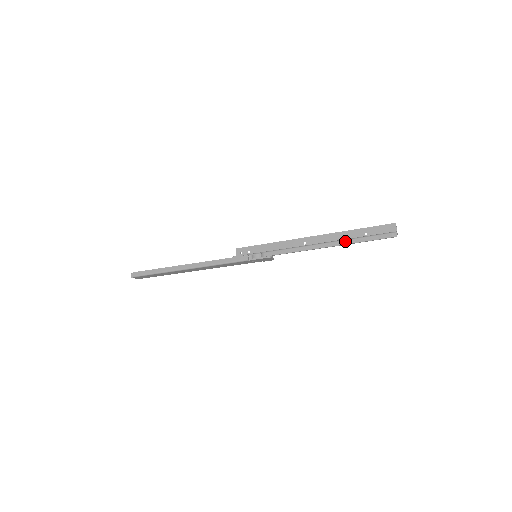
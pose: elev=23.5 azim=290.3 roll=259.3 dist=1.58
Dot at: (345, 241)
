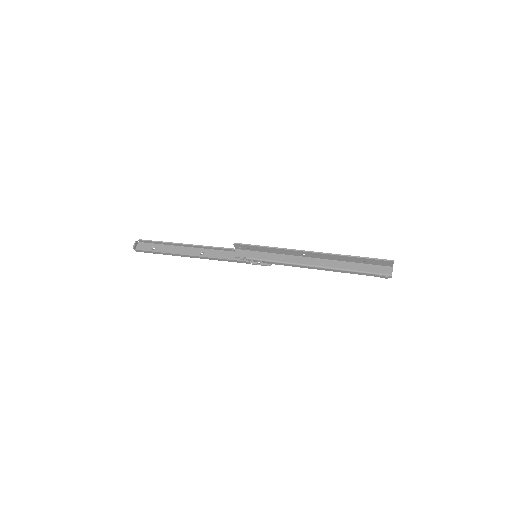
Dot at: (343, 271)
